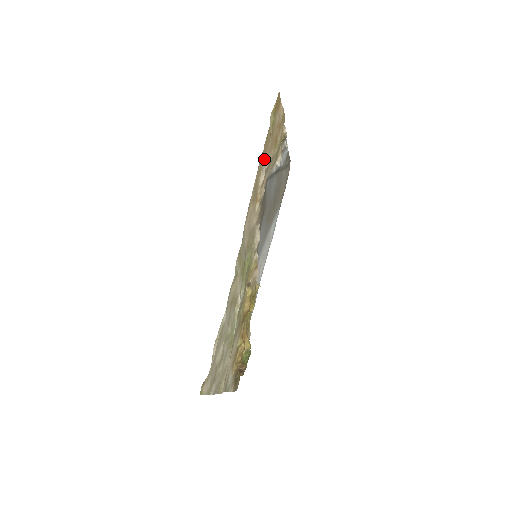
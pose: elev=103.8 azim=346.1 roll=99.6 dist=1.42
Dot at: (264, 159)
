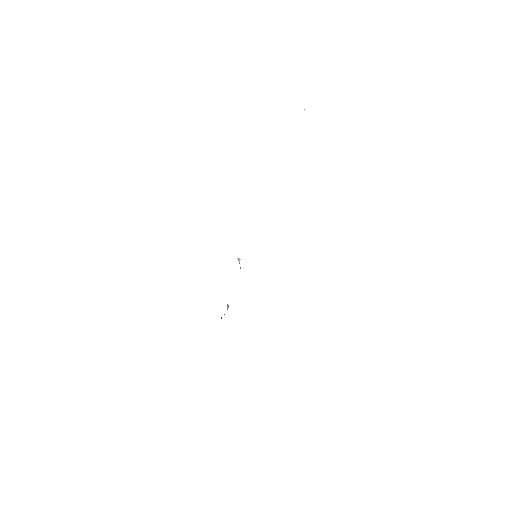
Dot at: occluded
